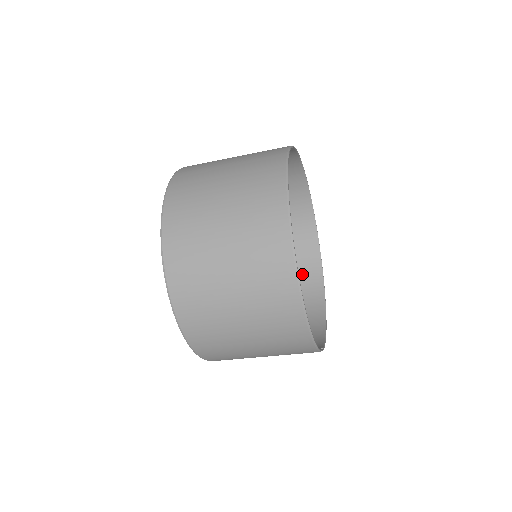
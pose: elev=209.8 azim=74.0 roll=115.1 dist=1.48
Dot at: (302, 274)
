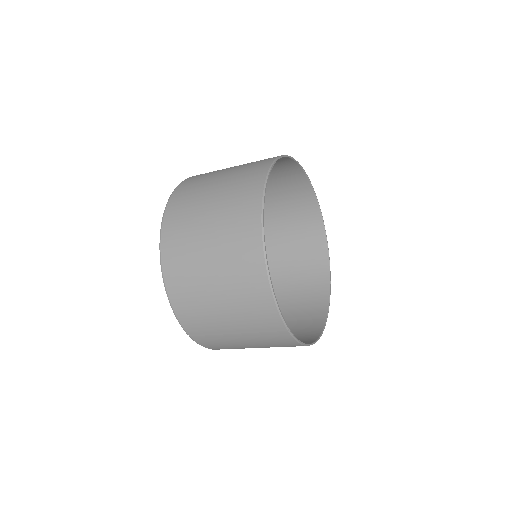
Dot at: (307, 318)
